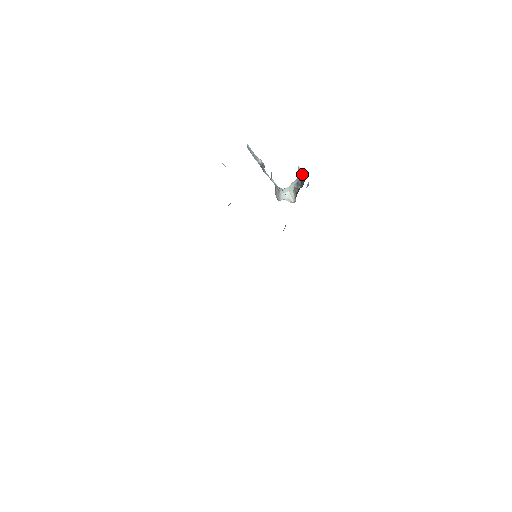
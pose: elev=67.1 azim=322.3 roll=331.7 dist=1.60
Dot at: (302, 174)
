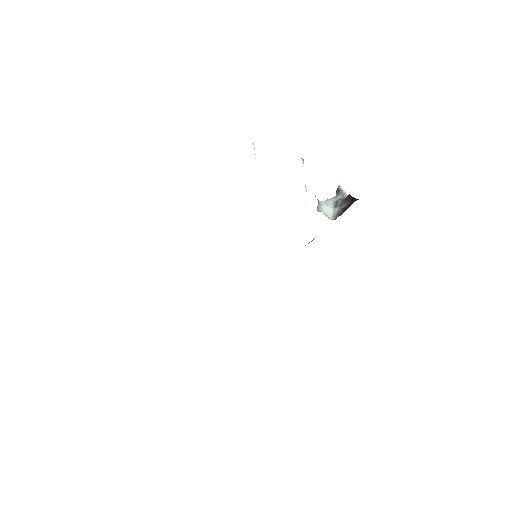
Dot at: (343, 195)
